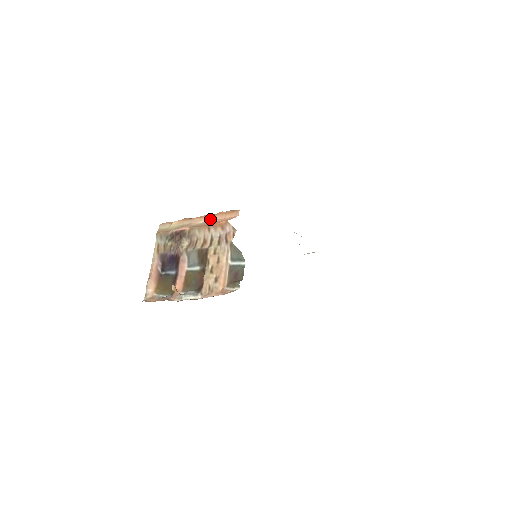
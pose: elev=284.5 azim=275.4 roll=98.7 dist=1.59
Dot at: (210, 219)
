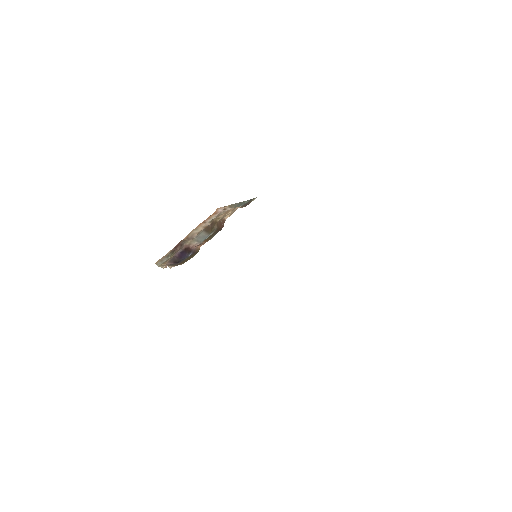
Dot at: occluded
